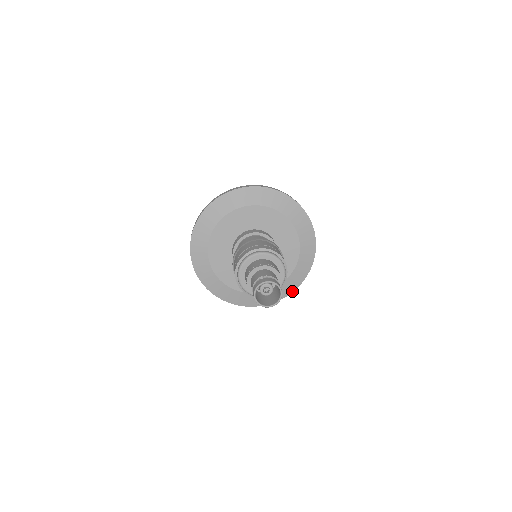
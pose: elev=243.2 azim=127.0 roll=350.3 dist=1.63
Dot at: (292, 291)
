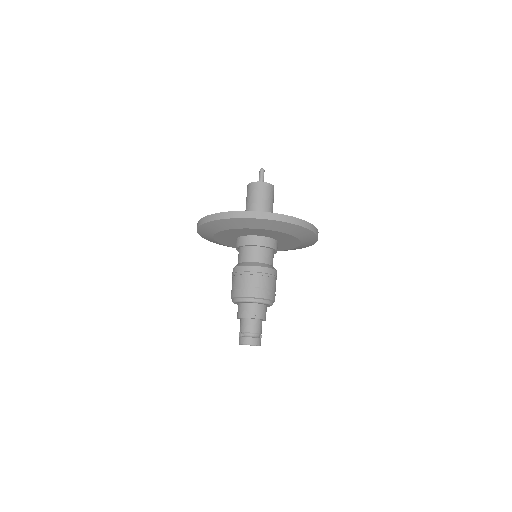
Dot at: (311, 245)
